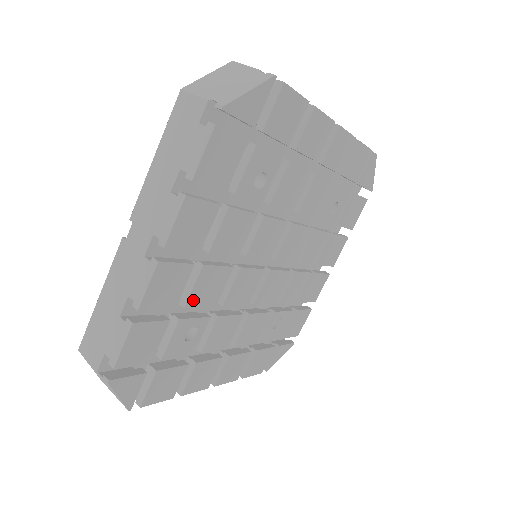
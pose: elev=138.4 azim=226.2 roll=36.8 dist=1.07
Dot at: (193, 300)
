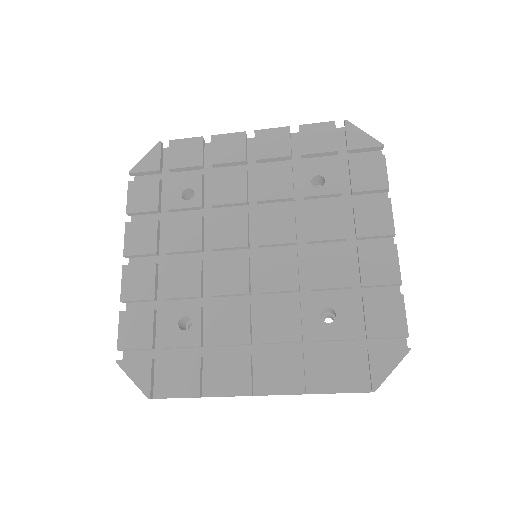
Dot at: (218, 178)
